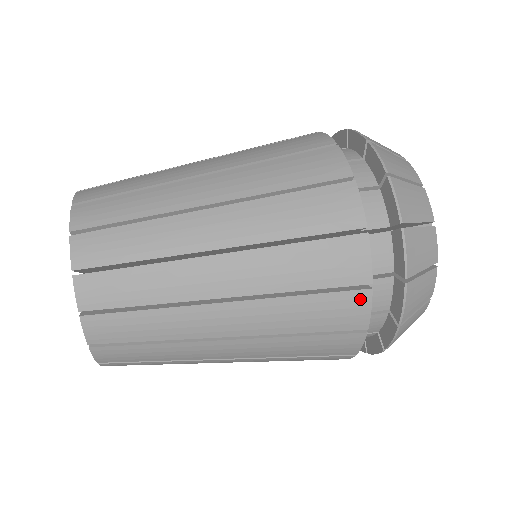
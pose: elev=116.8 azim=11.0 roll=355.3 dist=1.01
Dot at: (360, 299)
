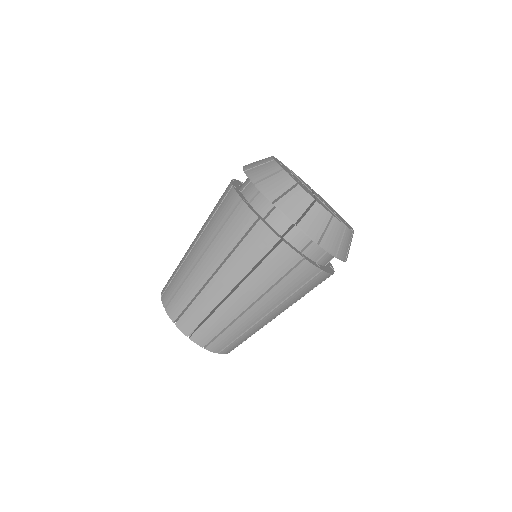
Dot at: (241, 208)
